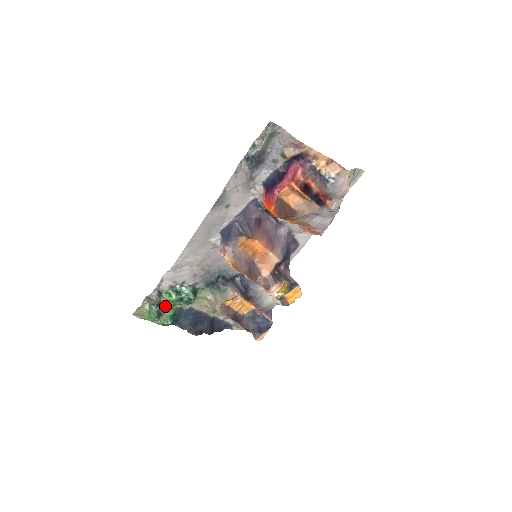
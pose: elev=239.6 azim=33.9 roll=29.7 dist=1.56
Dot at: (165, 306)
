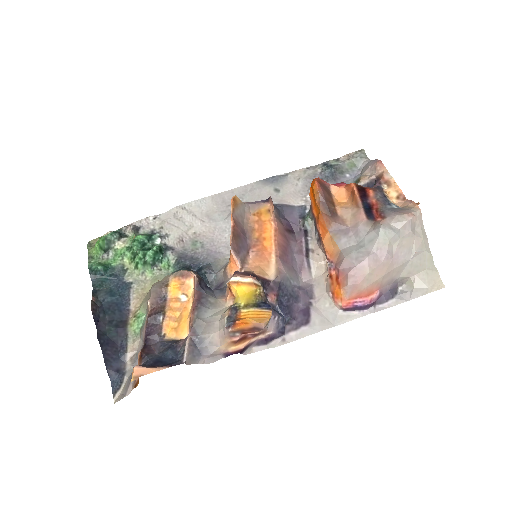
Dot at: (122, 245)
